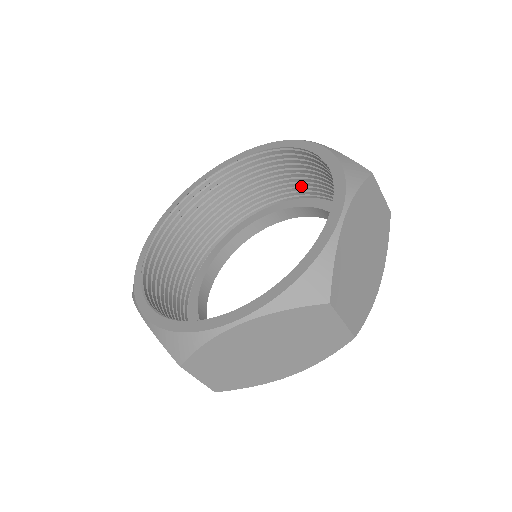
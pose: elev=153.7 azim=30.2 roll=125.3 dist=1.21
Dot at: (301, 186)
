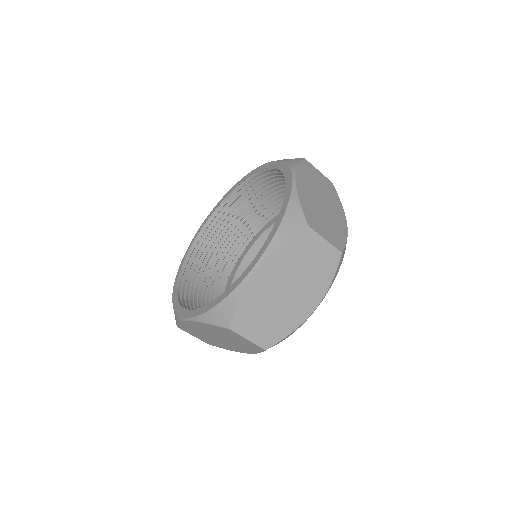
Dot at: occluded
